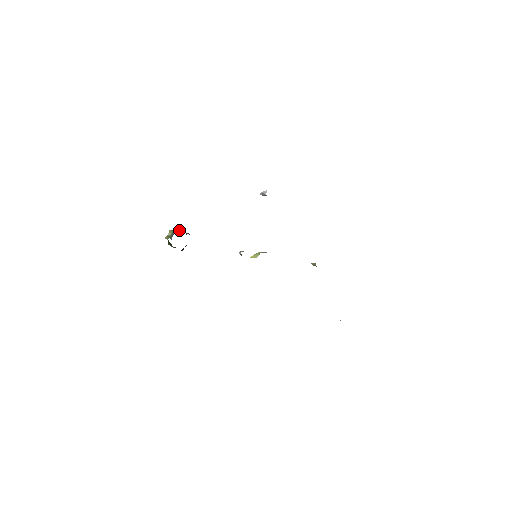
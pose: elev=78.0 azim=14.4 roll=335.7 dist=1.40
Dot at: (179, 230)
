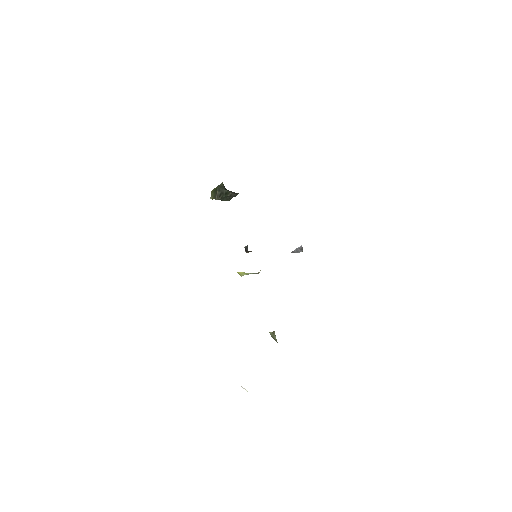
Dot at: occluded
